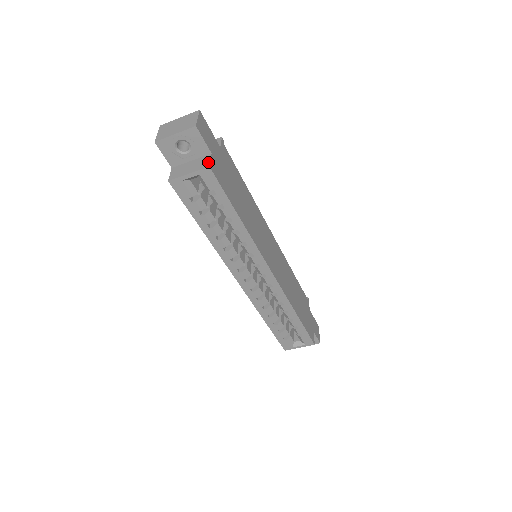
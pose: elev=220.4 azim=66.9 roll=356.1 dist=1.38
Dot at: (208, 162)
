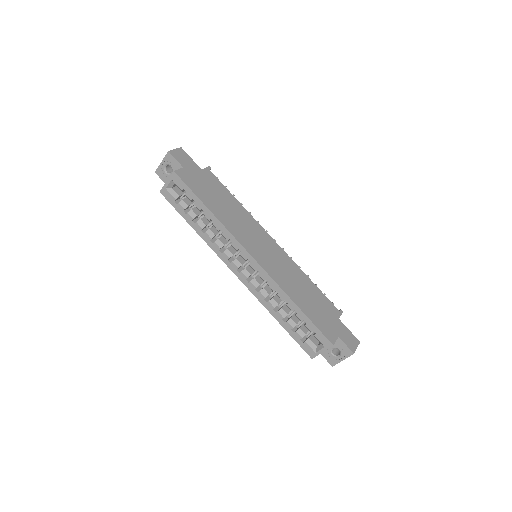
Dot at: (176, 170)
